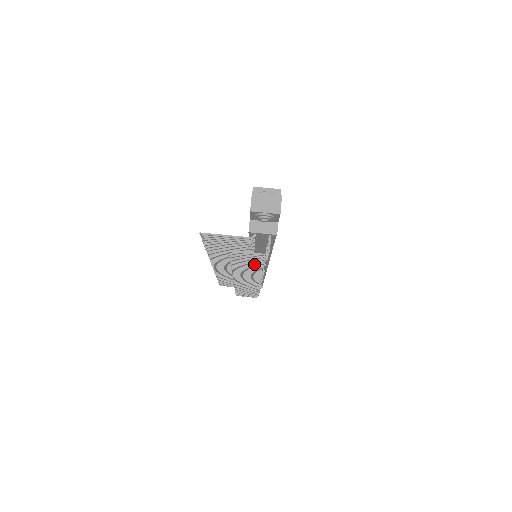
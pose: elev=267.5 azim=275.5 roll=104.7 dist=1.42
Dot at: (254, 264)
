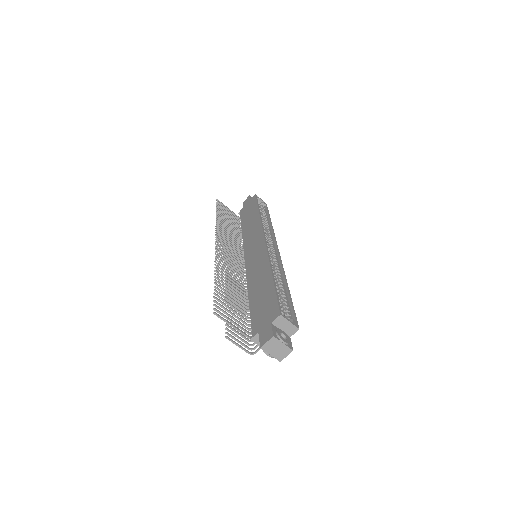
Dot at: occluded
